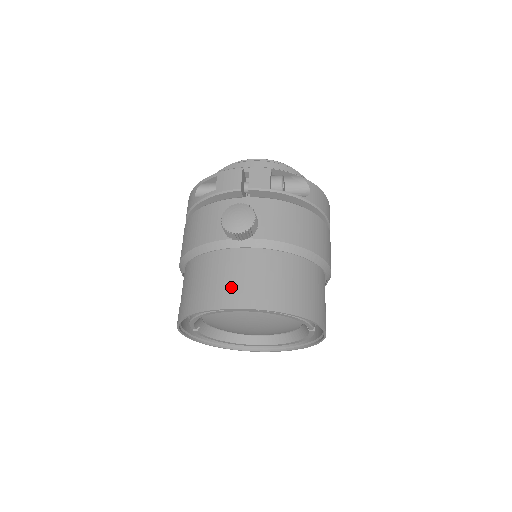
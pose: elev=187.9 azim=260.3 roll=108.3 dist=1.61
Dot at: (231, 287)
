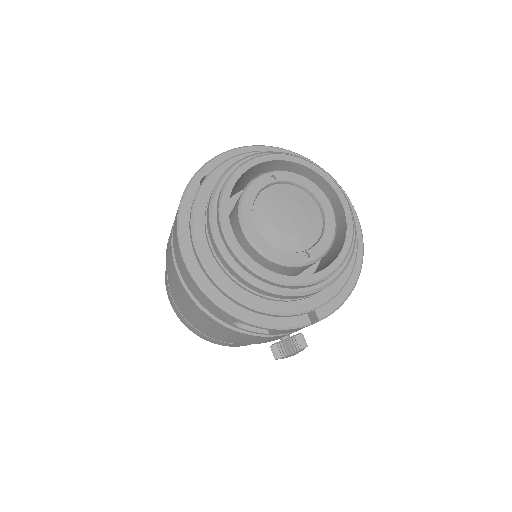
Dot at: occluded
